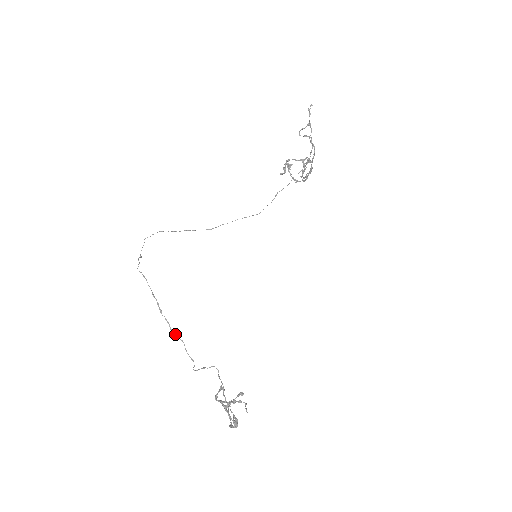
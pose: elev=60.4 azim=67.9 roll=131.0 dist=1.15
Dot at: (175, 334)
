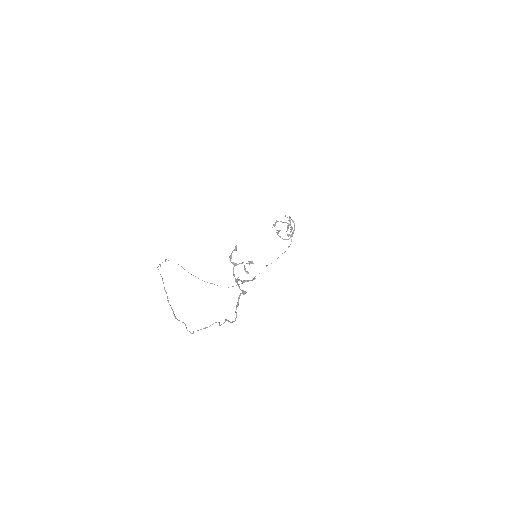
Dot at: occluded
